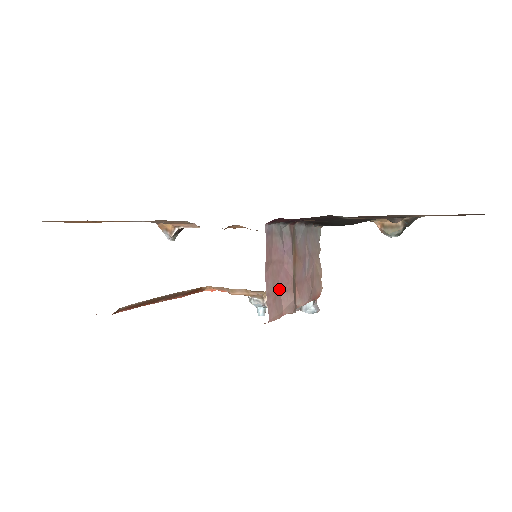
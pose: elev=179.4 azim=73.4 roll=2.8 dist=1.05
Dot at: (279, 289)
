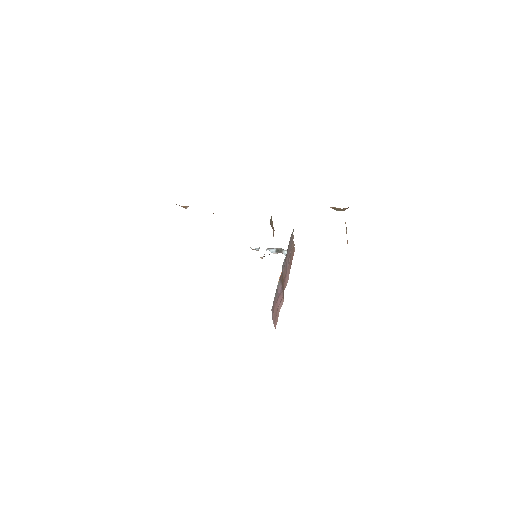
Dot at: (277, 309)
